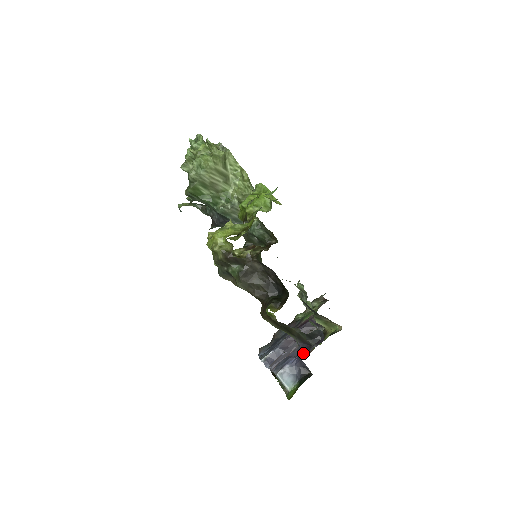
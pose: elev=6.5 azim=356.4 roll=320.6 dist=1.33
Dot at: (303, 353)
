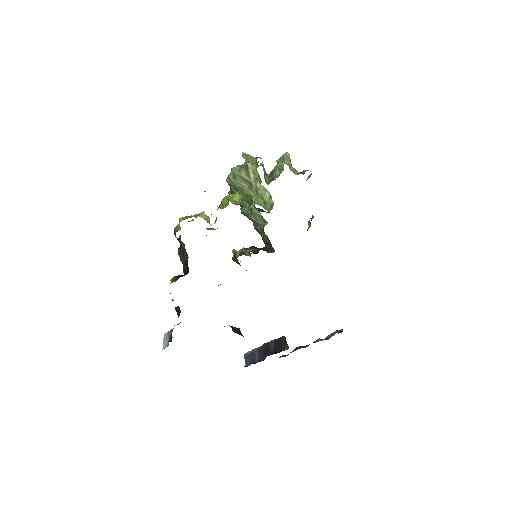
Dot at: occluded
